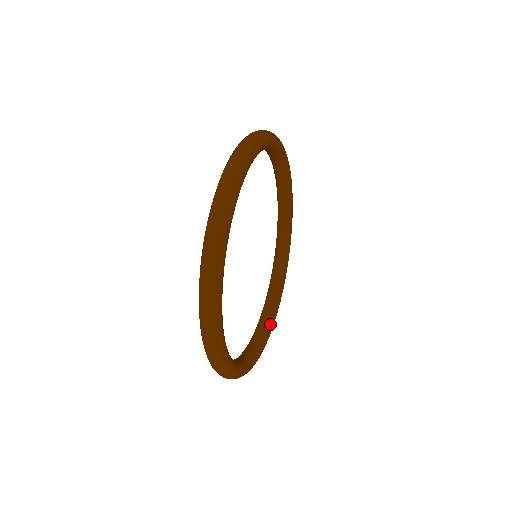
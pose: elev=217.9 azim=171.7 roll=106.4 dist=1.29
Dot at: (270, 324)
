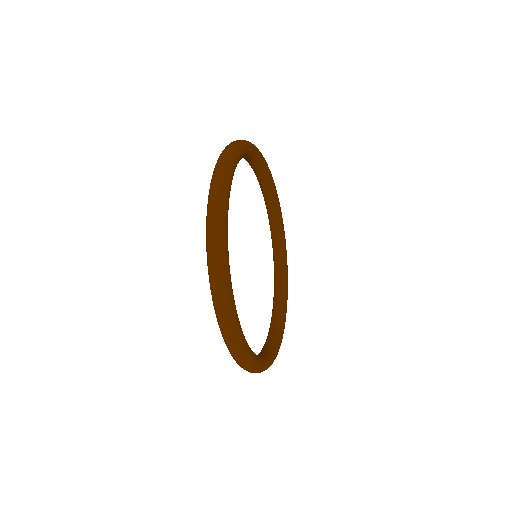
Dot at: (282, 321)
